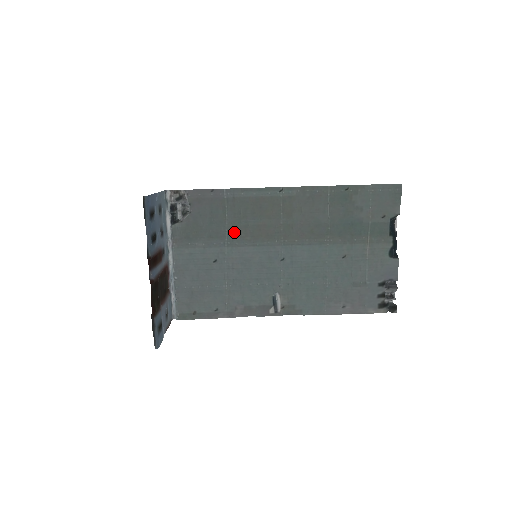
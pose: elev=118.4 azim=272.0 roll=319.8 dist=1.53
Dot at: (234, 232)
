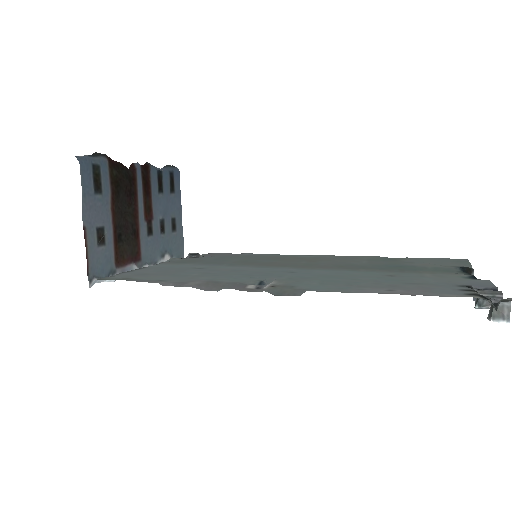
Dot at: (238, 263)
